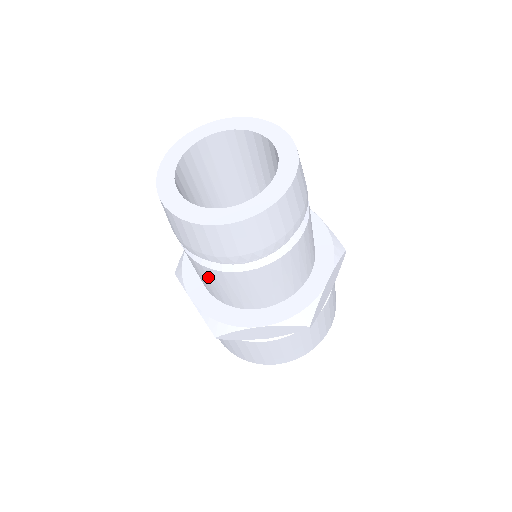
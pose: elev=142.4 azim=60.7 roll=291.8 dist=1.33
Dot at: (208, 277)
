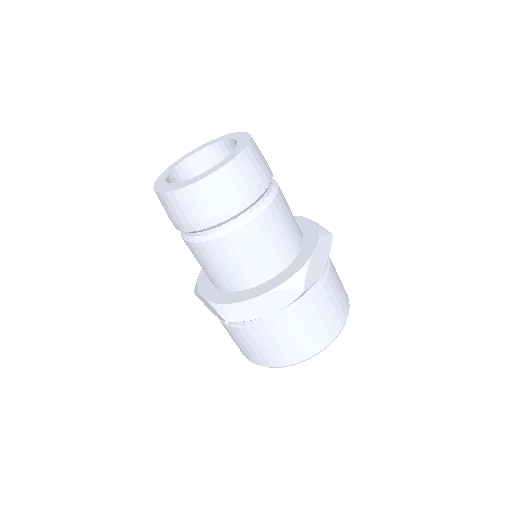
Dot at: occluded
